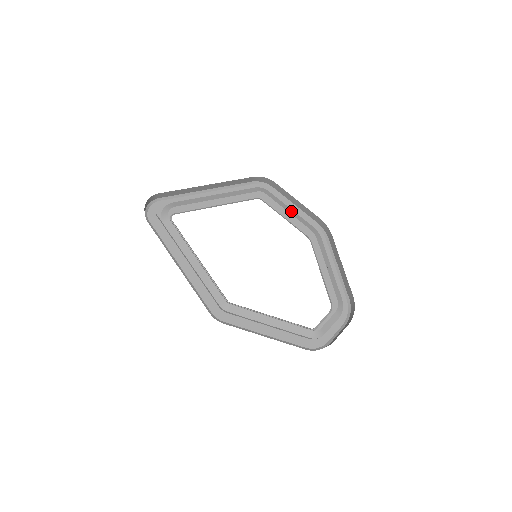
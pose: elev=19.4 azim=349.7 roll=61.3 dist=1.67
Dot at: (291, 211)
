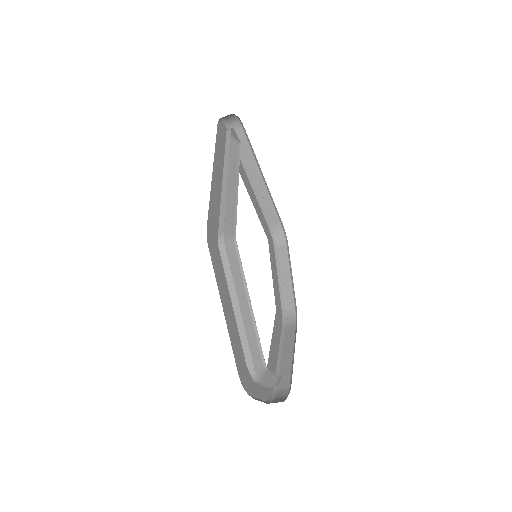
Dot at: occluded
